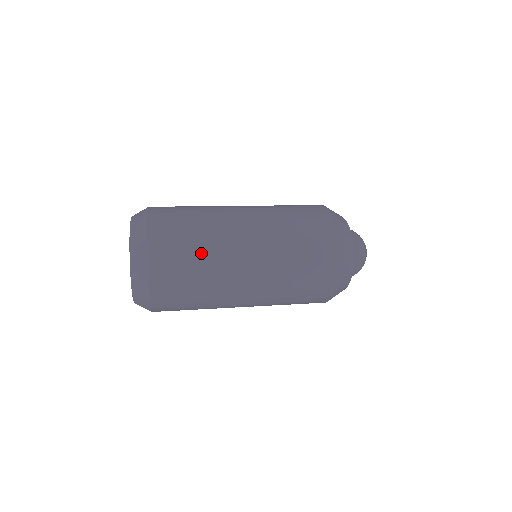
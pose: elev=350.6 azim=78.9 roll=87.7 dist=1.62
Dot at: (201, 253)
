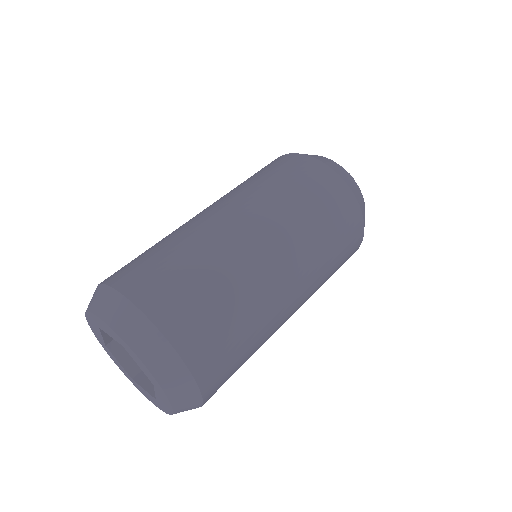
Dot at: (254, 346)
